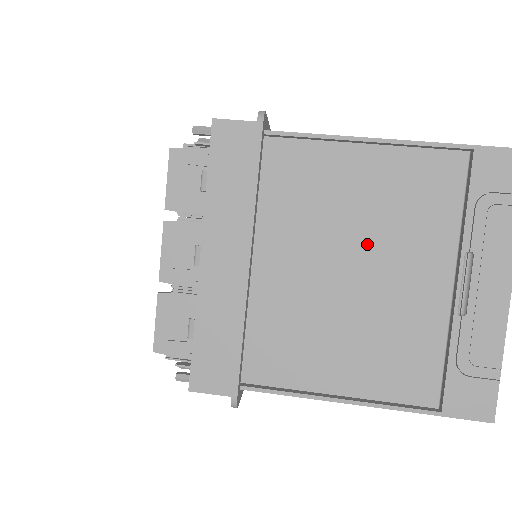
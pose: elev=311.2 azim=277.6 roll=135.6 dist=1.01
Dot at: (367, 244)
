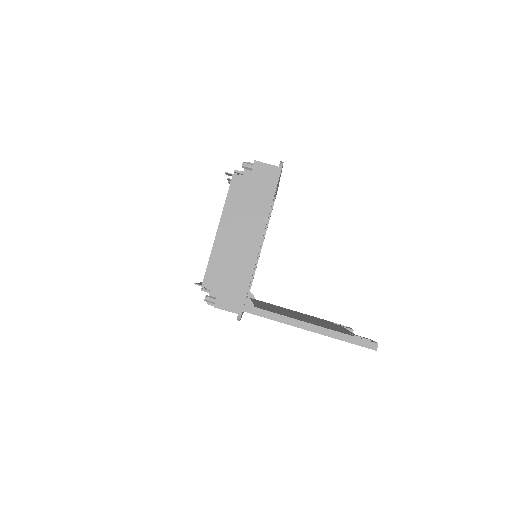
Dot at: occluded
